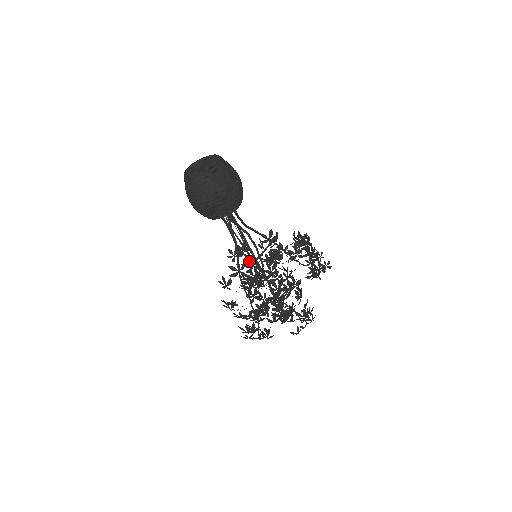
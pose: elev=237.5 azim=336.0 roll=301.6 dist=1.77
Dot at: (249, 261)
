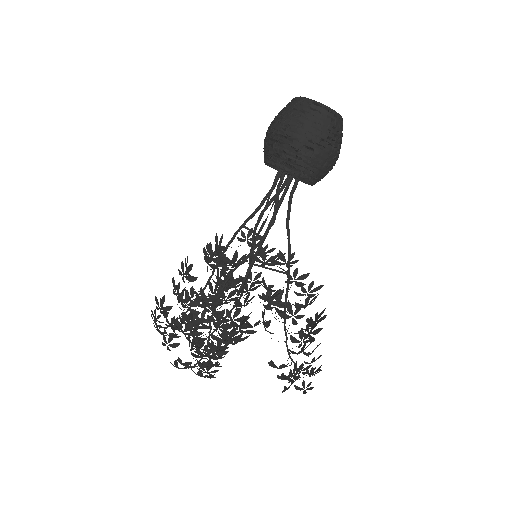
Dot at: (257, 275)
